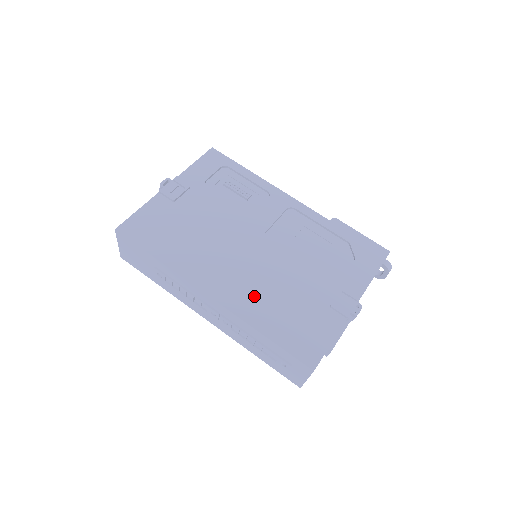
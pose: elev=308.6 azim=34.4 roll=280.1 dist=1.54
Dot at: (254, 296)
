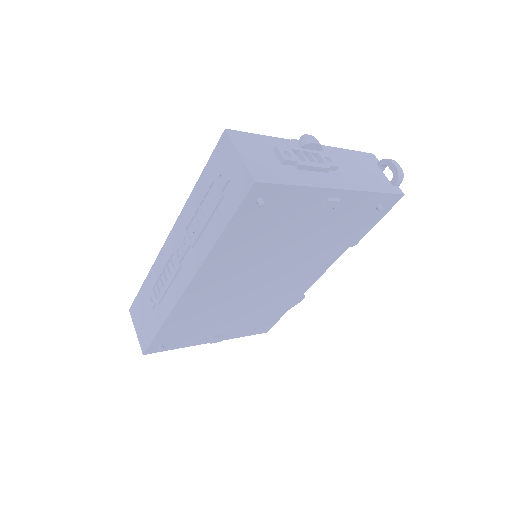
Dot at: occluded
